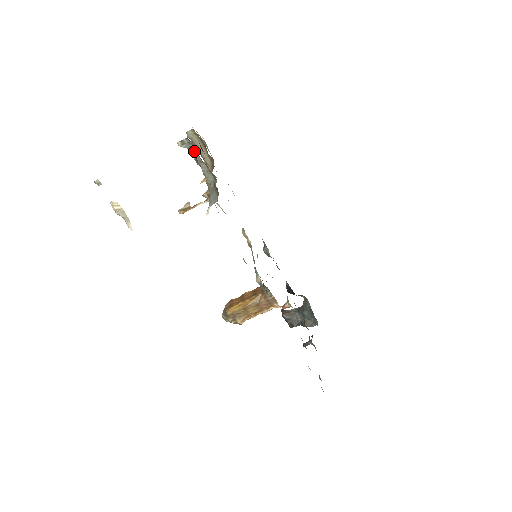
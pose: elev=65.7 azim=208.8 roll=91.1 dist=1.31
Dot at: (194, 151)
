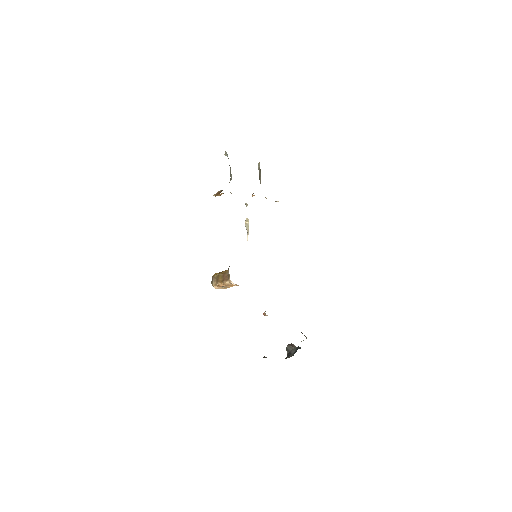
Dot at: occluded
